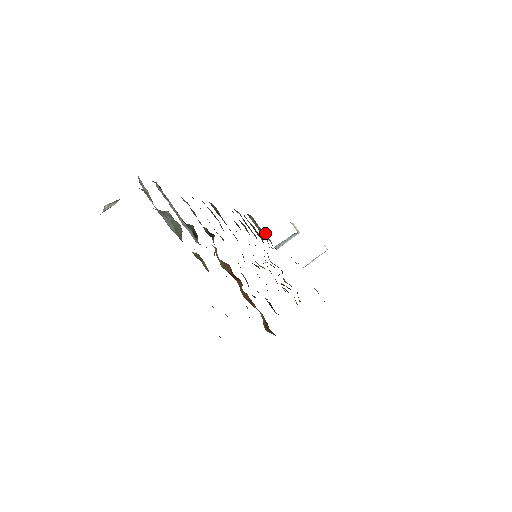
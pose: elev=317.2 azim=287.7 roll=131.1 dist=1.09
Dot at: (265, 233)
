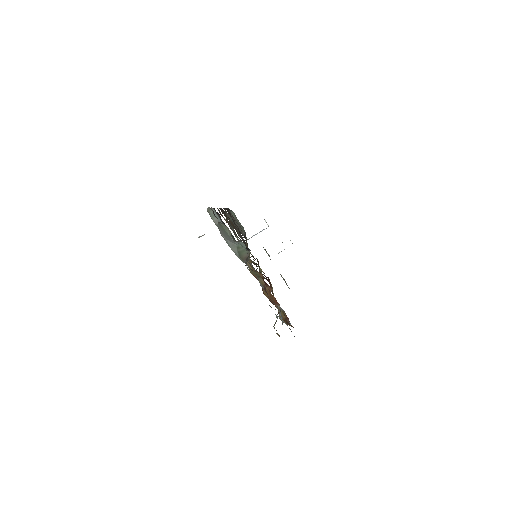
Dot at: occluded
